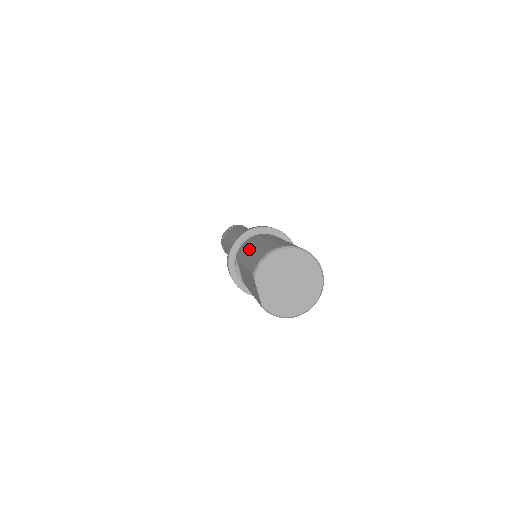
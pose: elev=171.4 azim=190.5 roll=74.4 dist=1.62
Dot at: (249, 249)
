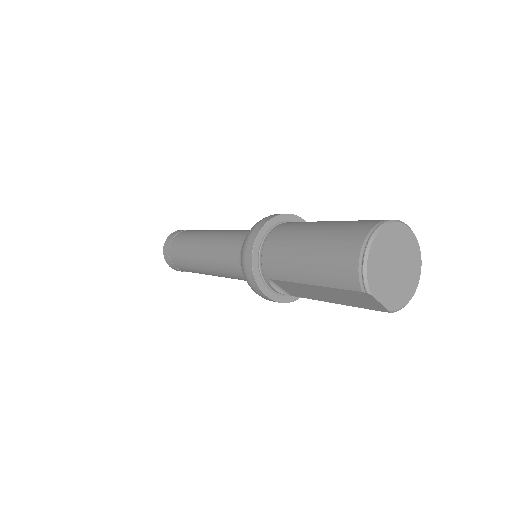
Dot at: (296, 262)
